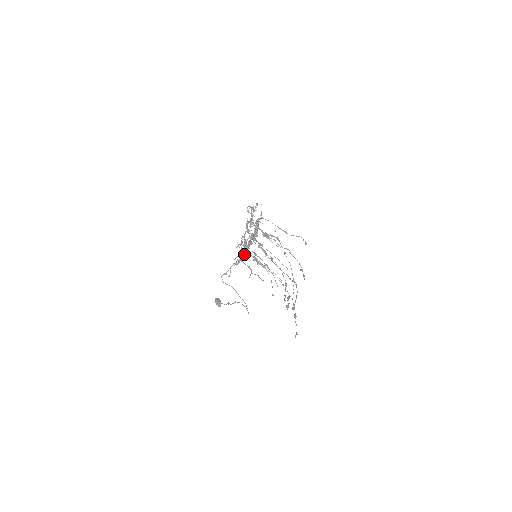
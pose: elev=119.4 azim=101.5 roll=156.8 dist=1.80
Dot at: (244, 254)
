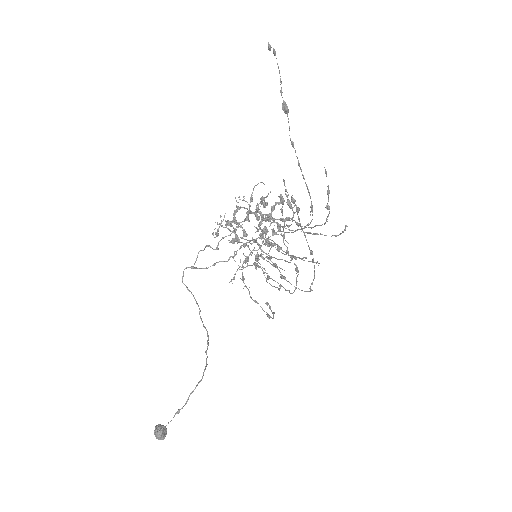
Dot at: (234, 212)
